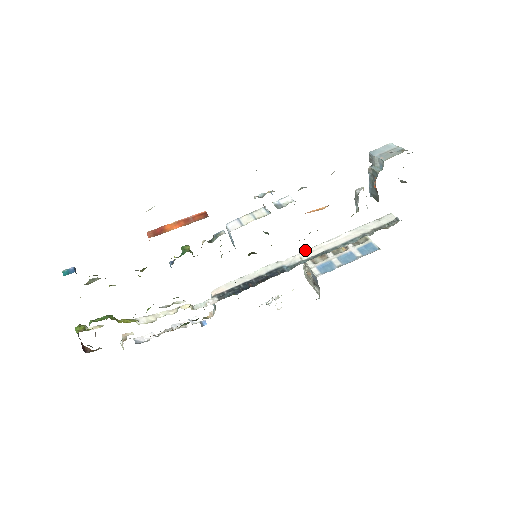
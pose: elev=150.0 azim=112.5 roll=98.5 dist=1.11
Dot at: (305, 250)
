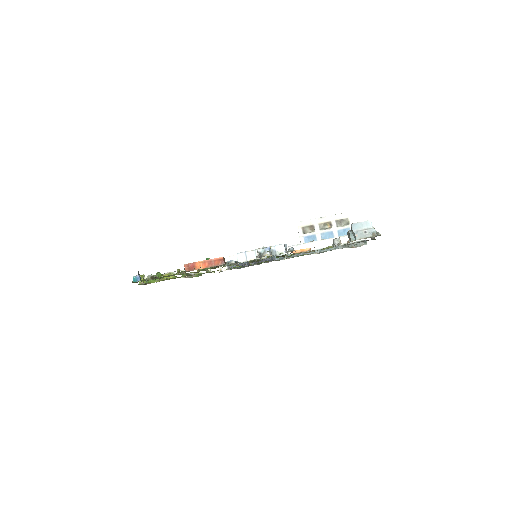
Dot at: (293, 245)
